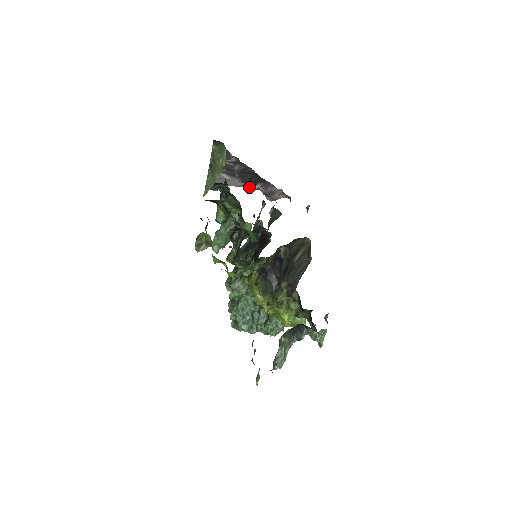
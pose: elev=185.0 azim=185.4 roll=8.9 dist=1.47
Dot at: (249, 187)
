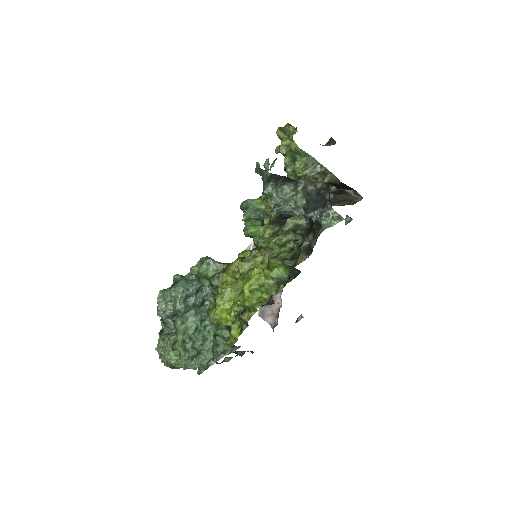
Dot at: occluded
